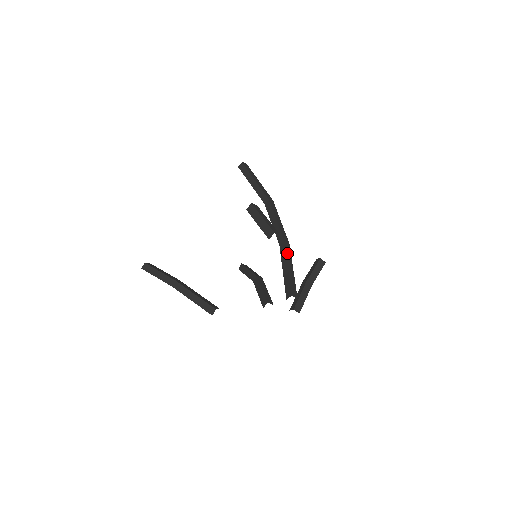
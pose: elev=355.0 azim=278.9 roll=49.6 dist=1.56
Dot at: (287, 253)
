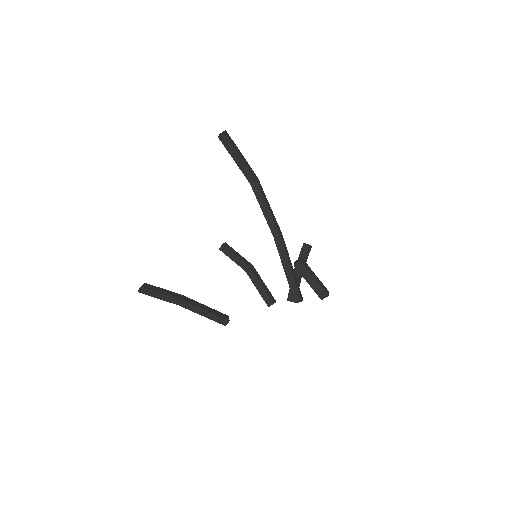
Dot at: (285, 249)
